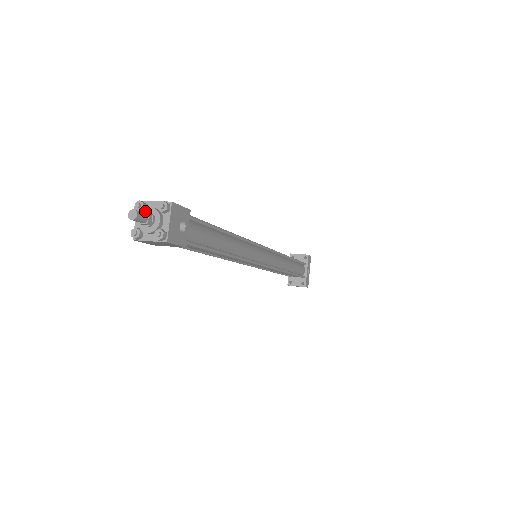
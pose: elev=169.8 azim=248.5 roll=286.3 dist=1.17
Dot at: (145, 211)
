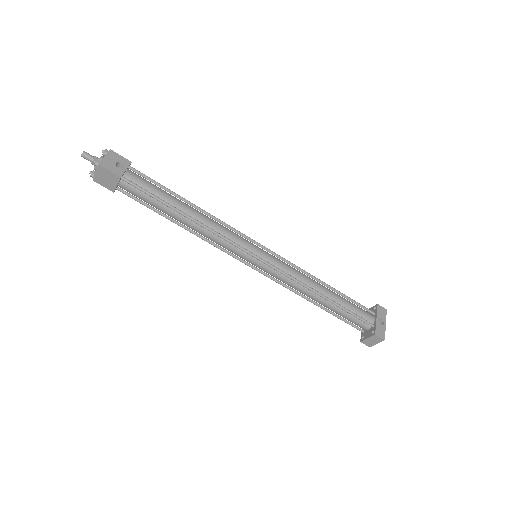
Dot at: occluded
